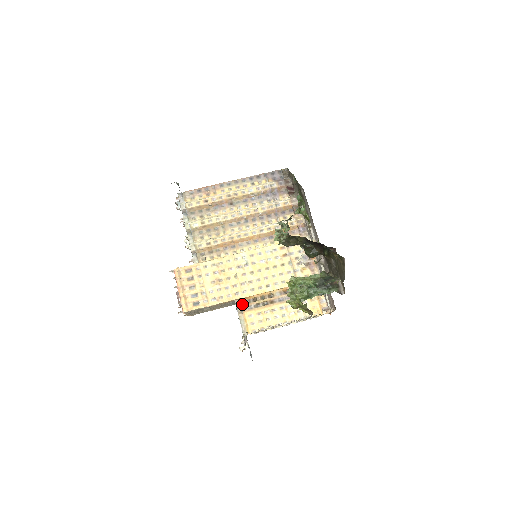
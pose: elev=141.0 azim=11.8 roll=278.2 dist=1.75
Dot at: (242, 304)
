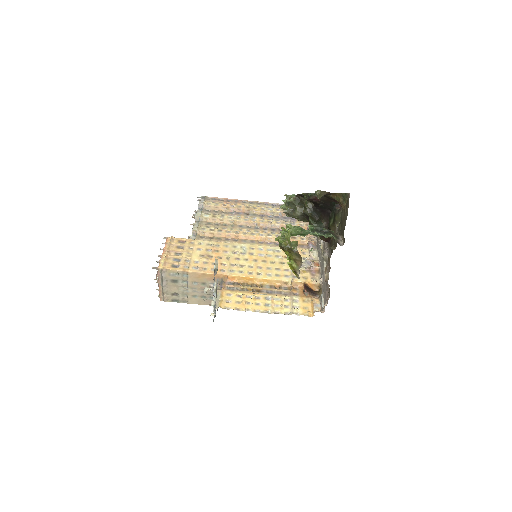
Dot at: (224, 283)
